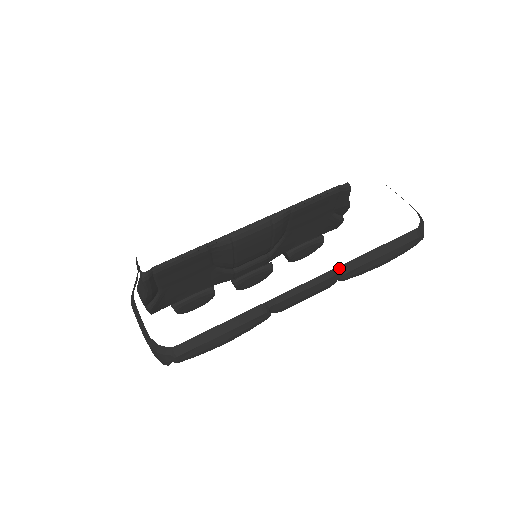
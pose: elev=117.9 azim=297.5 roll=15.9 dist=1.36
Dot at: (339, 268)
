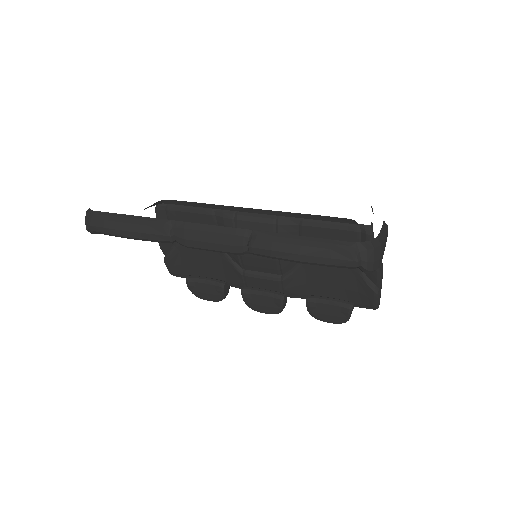
Dot at: (250, 232)
